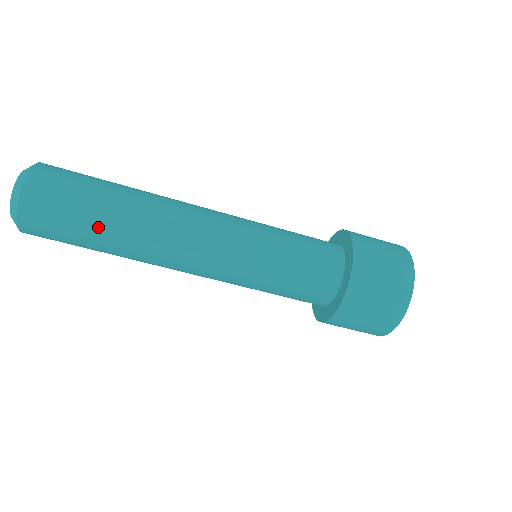
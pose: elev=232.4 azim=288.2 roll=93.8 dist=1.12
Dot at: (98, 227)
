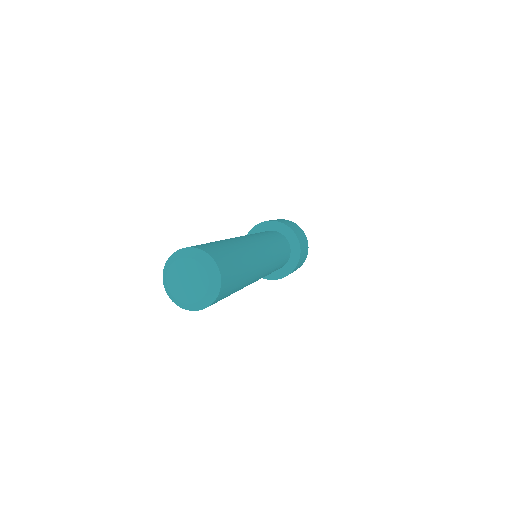
Dot at: occluded
